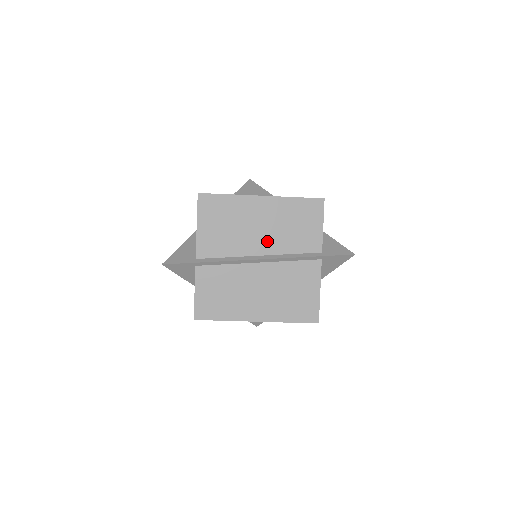
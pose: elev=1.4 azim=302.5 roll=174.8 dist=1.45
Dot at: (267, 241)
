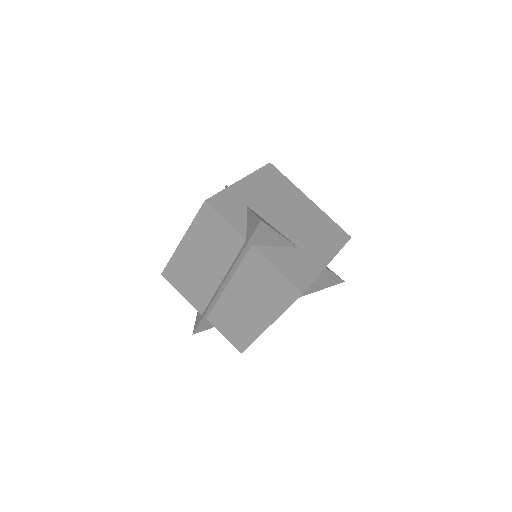
Dot at: (215, 267)
